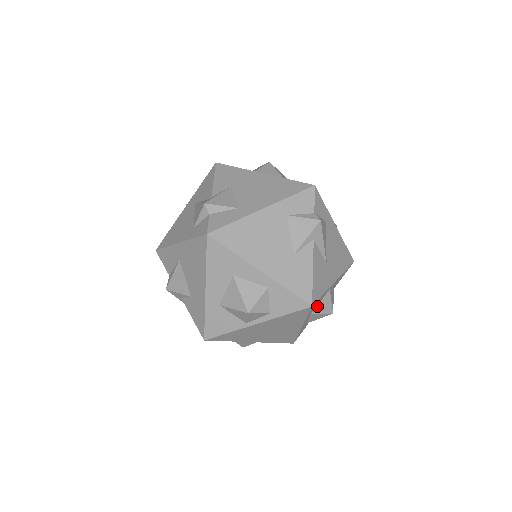
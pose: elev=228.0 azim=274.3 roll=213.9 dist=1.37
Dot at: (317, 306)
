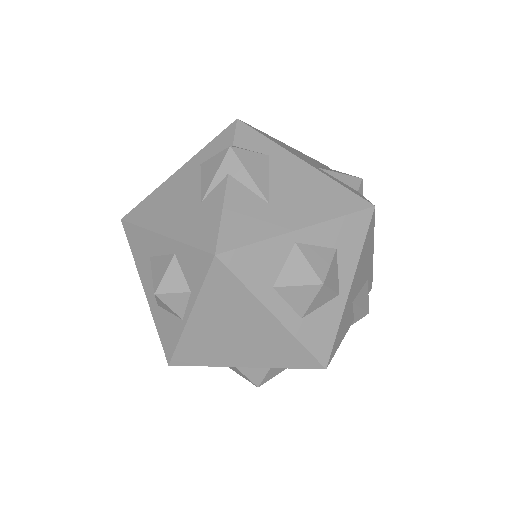
Dot at: (281, 274)
